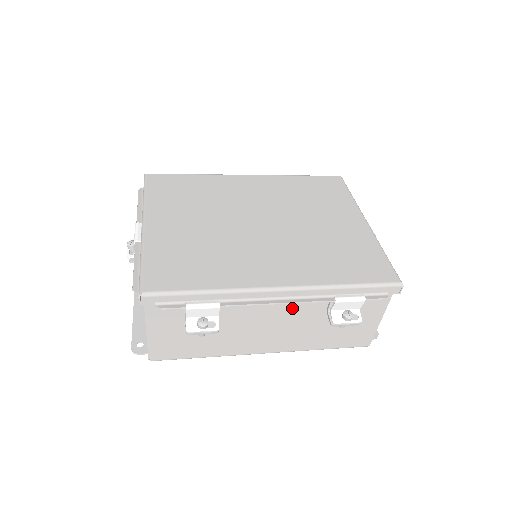
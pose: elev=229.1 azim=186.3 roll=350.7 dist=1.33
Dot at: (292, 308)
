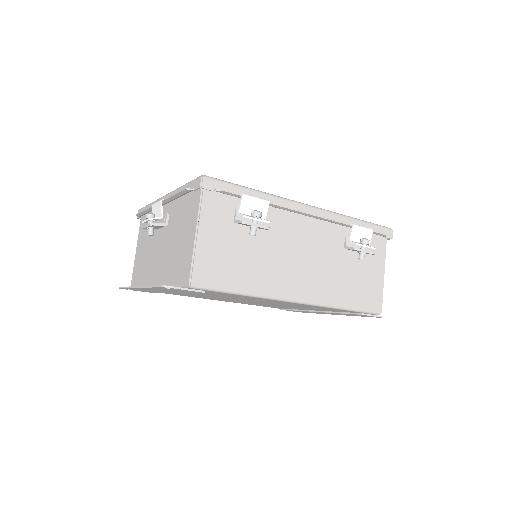
Dot at: (319, 237)
